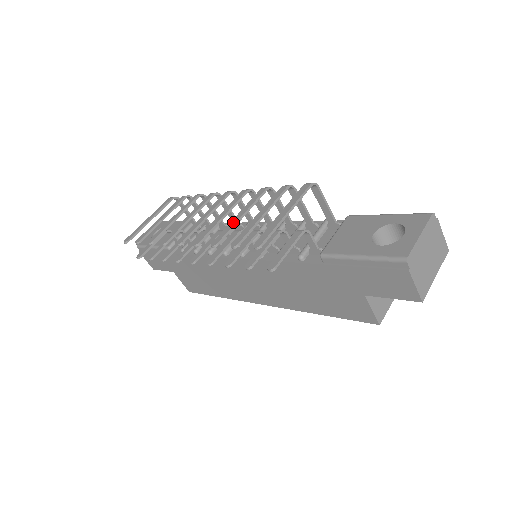
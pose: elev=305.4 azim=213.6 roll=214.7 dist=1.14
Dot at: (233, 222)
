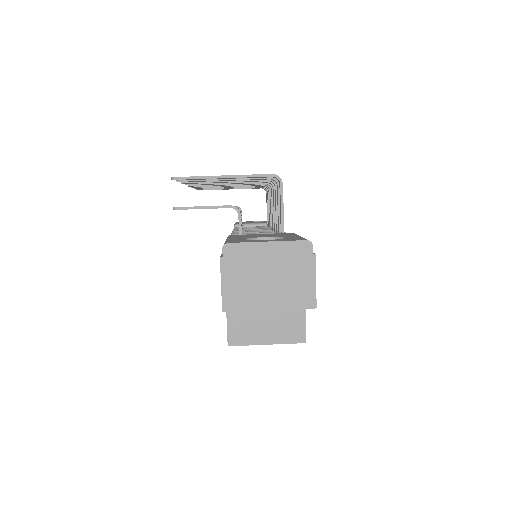
Dot at: occluded
